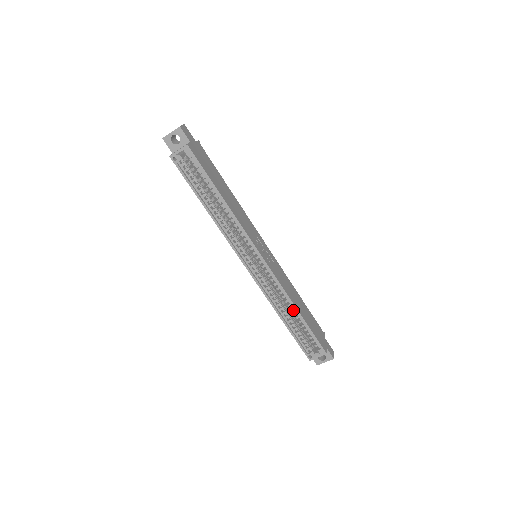
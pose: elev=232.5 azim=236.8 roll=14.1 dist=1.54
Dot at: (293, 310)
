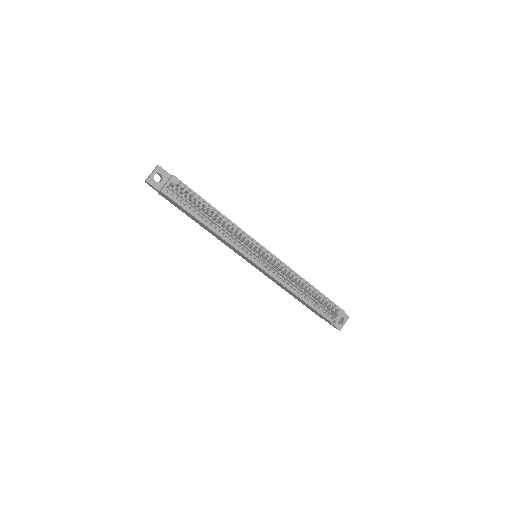
Dot at: (304, 288)
